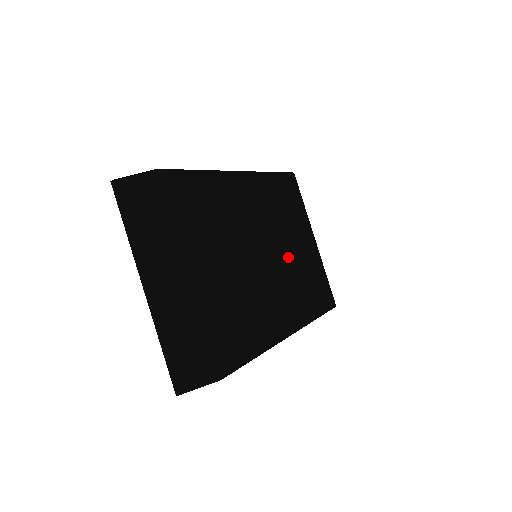
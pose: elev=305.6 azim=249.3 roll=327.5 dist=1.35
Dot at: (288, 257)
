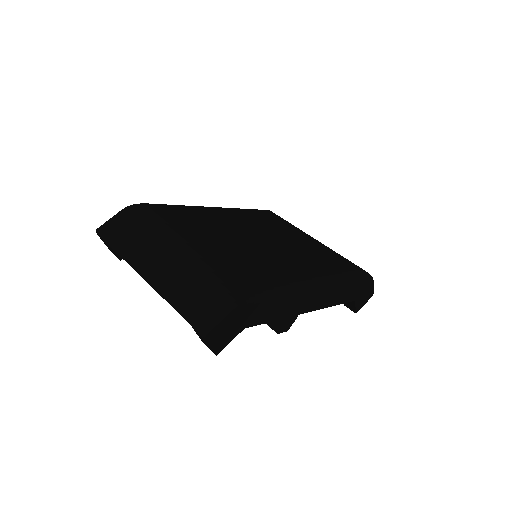
Dot at: (284, 243)
